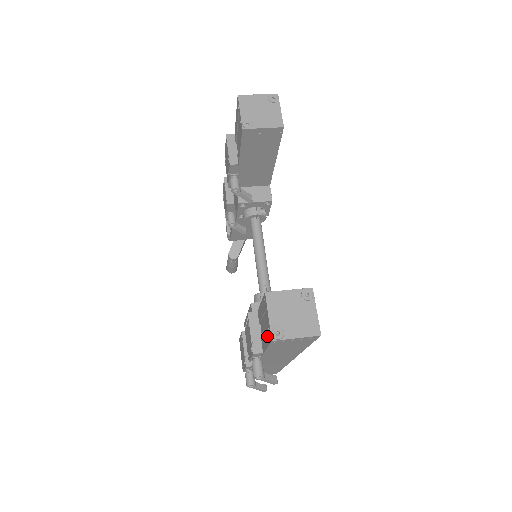
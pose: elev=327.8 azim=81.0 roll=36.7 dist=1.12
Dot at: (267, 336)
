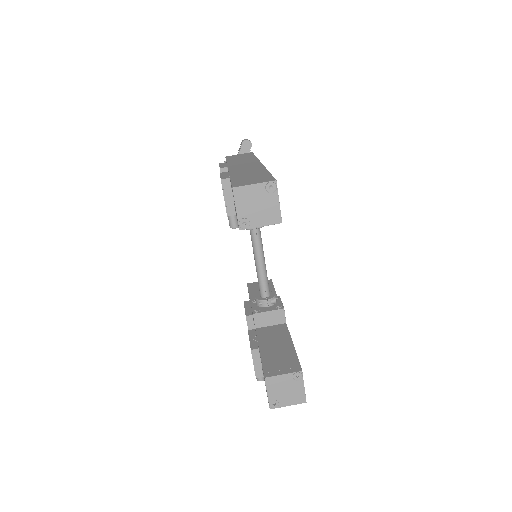
Dot at: occluded
